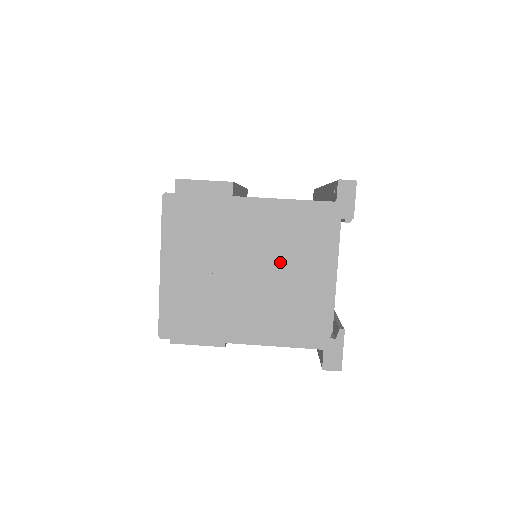
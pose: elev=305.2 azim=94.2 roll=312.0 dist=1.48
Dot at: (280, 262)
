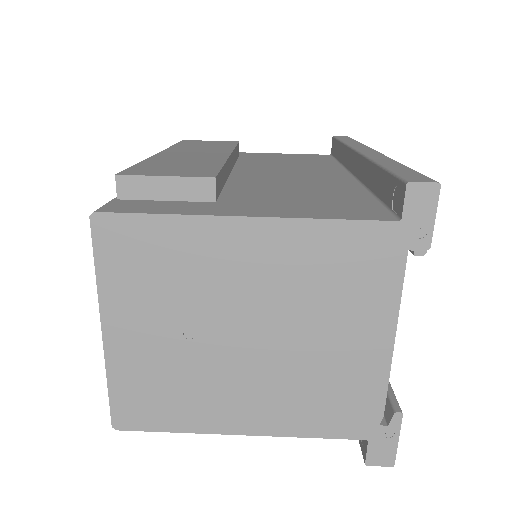
Dot at: (301, 320)
